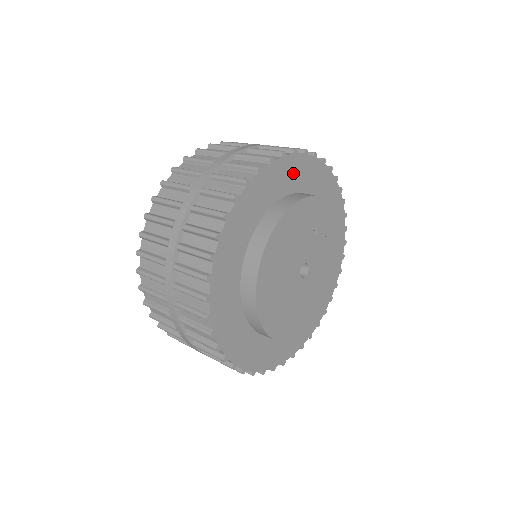
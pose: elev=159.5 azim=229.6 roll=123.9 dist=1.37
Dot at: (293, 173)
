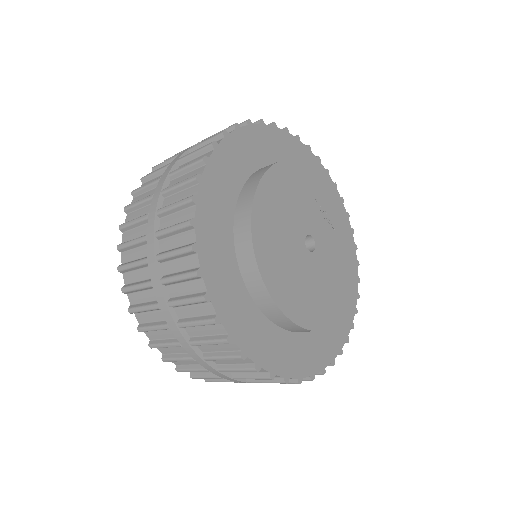
Dot at: (296, 155)
